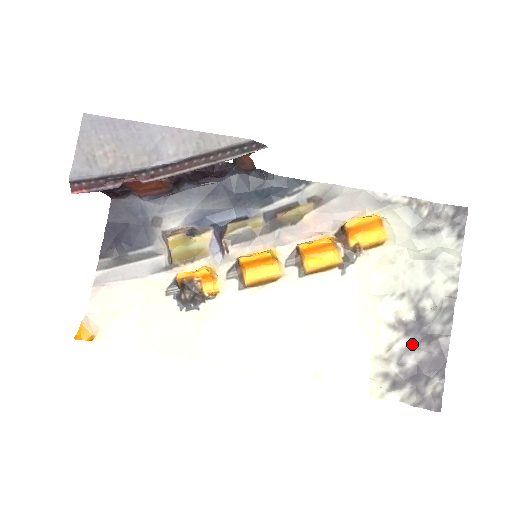
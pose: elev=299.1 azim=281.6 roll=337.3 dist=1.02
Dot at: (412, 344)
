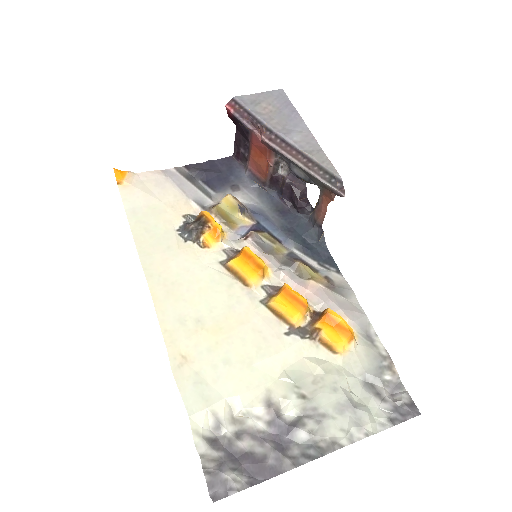
Dot at: (264, 435)
